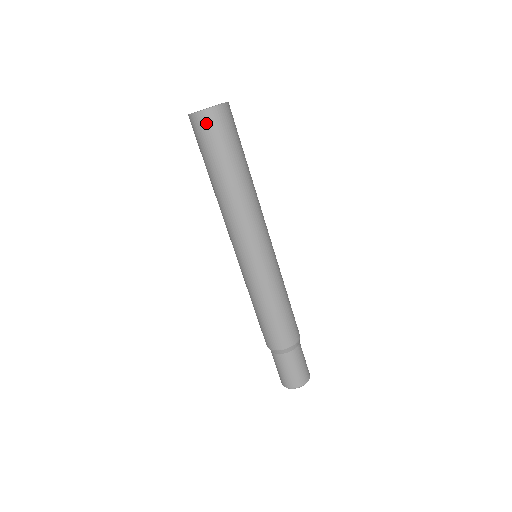
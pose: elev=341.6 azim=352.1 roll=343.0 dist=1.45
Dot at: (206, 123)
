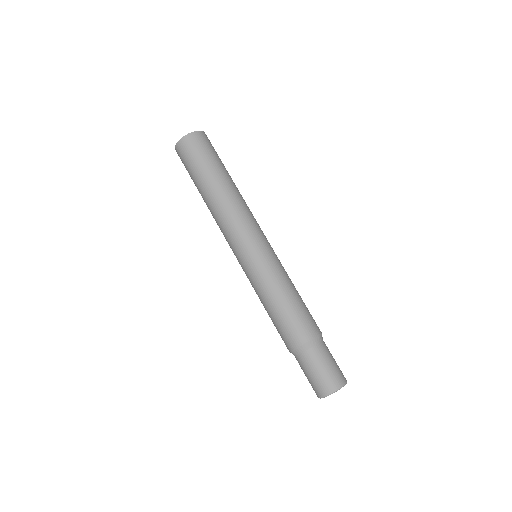
Dot at: (182, 151)
